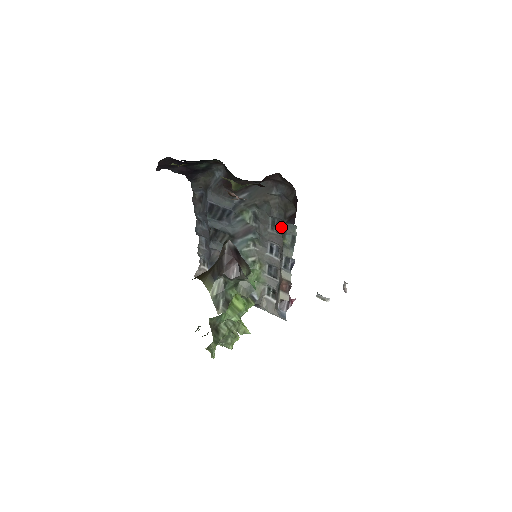
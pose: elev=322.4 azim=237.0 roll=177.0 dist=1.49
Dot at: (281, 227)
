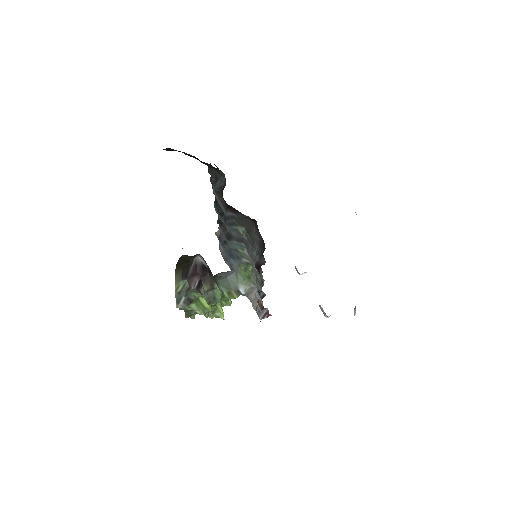
Dot at: occluded
